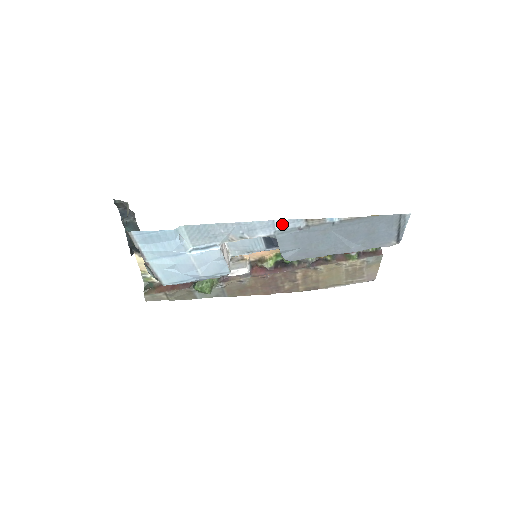
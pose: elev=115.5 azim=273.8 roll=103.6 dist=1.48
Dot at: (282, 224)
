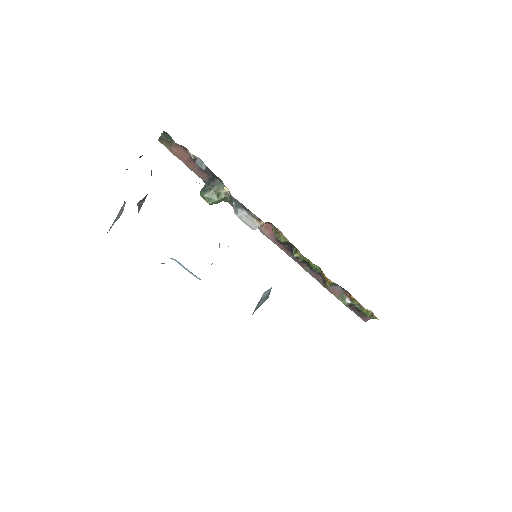
Dot at: occluded
